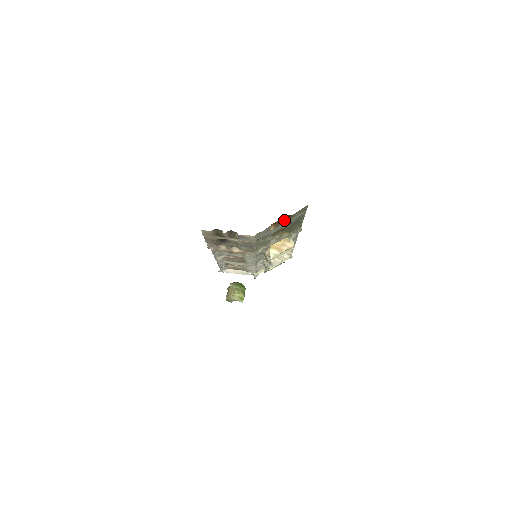
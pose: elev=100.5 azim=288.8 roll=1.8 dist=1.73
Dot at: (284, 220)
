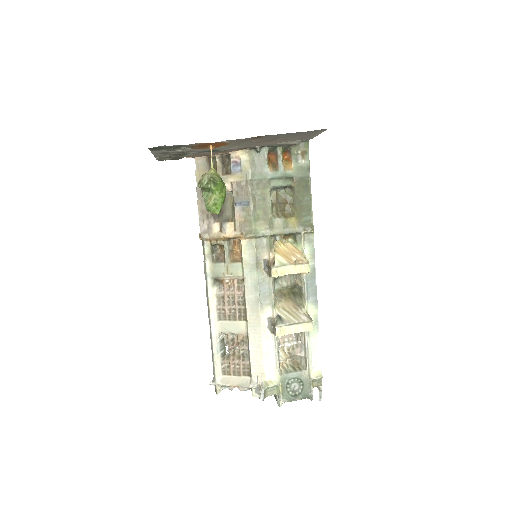
Dot at: (285, 165)
